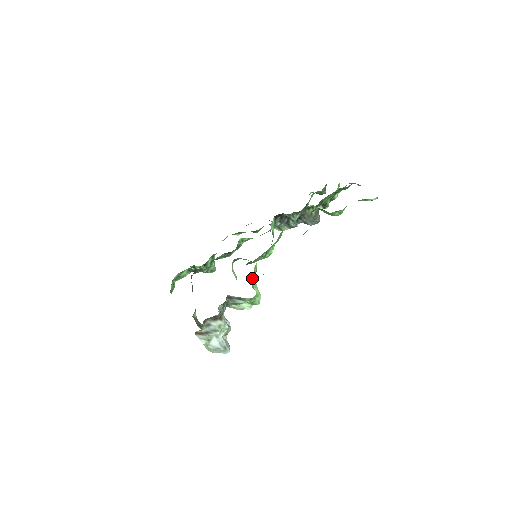
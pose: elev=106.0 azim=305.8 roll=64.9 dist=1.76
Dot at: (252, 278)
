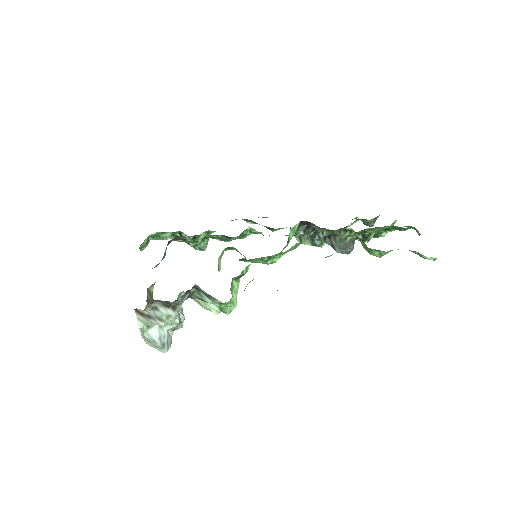
Dot at: (236, 279)
